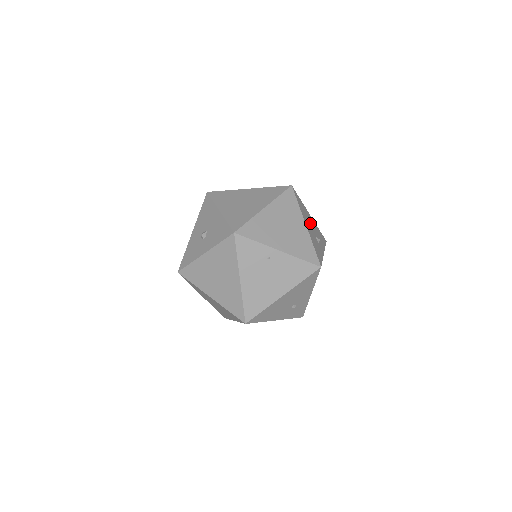
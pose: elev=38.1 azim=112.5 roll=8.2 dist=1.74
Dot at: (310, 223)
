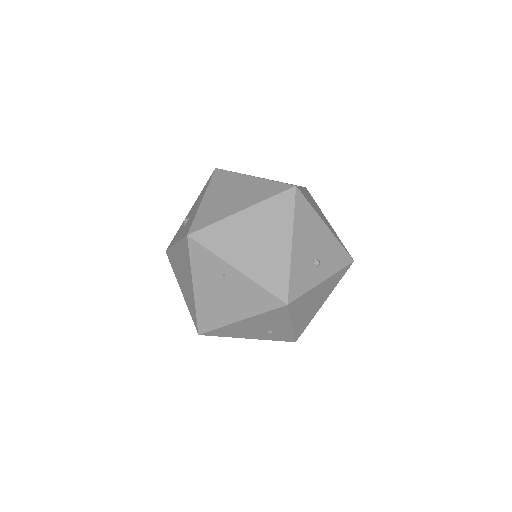
Dot at: (313, 239)
